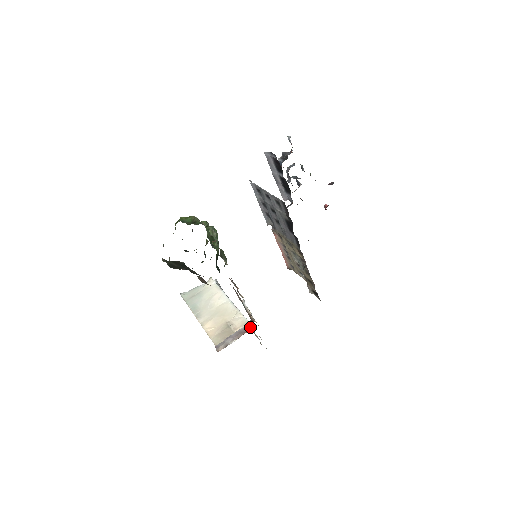
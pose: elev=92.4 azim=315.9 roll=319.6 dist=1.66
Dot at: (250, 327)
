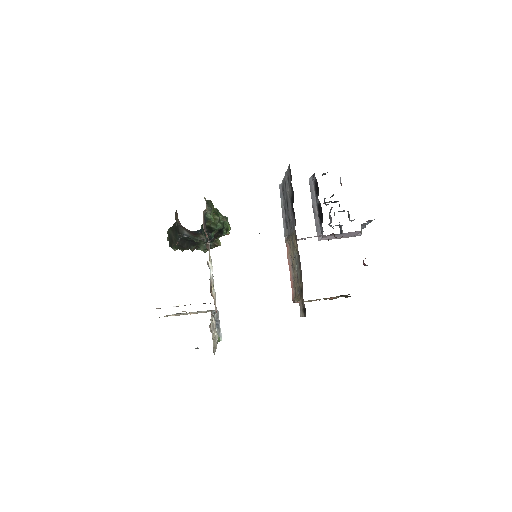
Dot at: occluded
